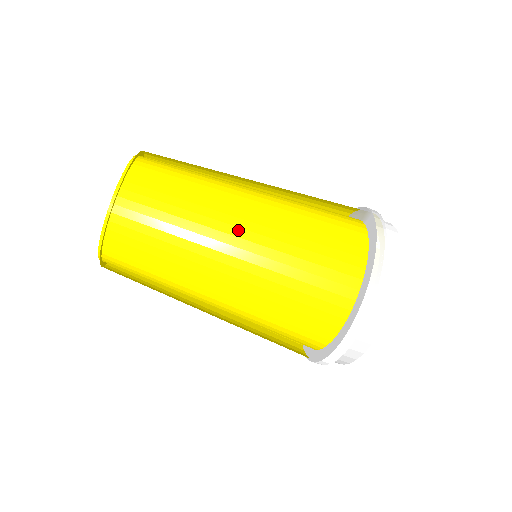
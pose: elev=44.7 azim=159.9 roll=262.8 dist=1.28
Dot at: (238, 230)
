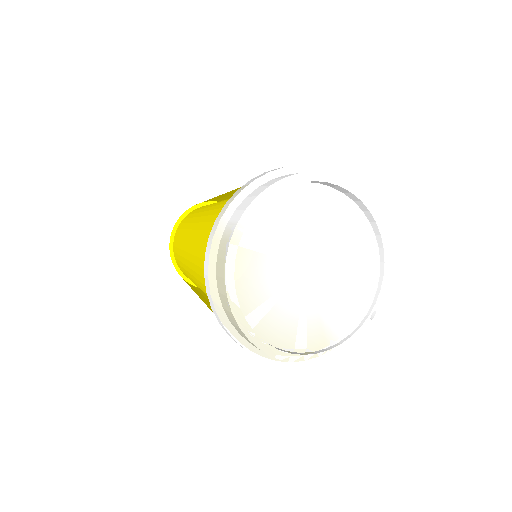
Dot at: (192, 240)
